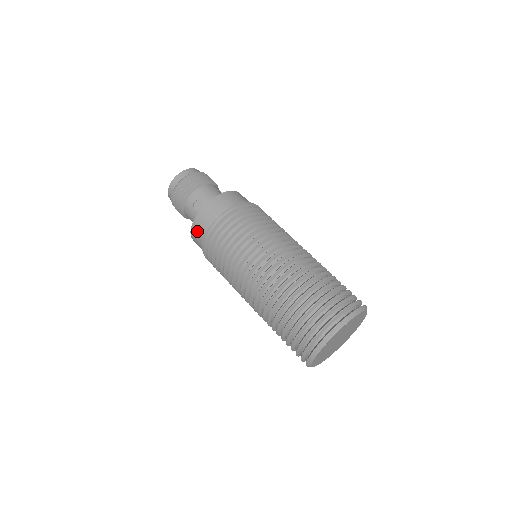
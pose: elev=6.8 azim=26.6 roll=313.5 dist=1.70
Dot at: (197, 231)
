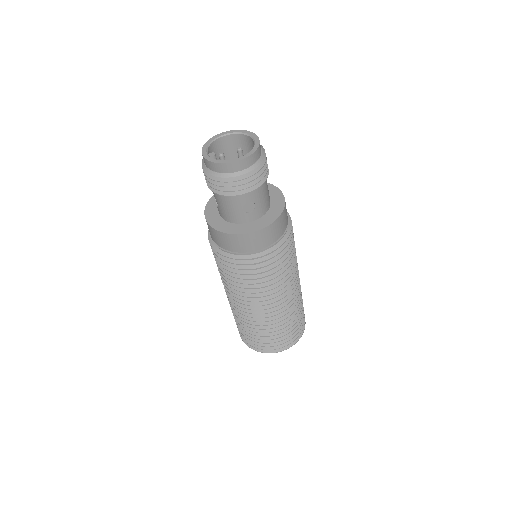
Dot at: (238, 243)
